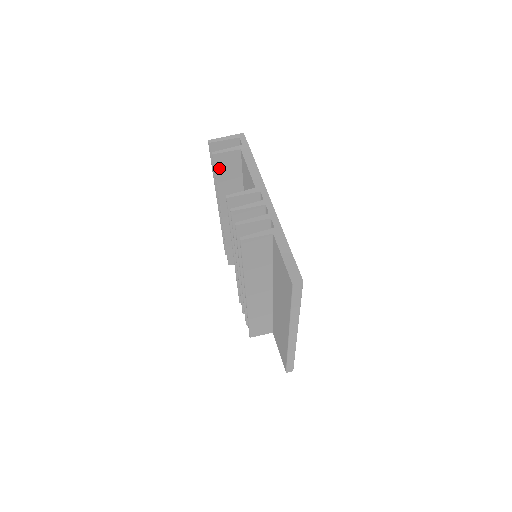
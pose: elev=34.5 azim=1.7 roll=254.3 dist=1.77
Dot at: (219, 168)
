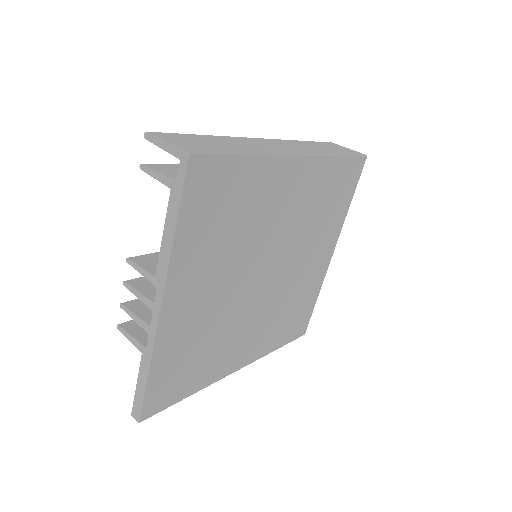
Dot at: occluded
